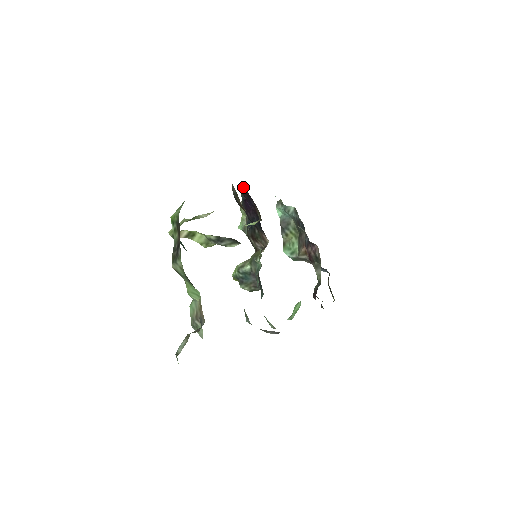
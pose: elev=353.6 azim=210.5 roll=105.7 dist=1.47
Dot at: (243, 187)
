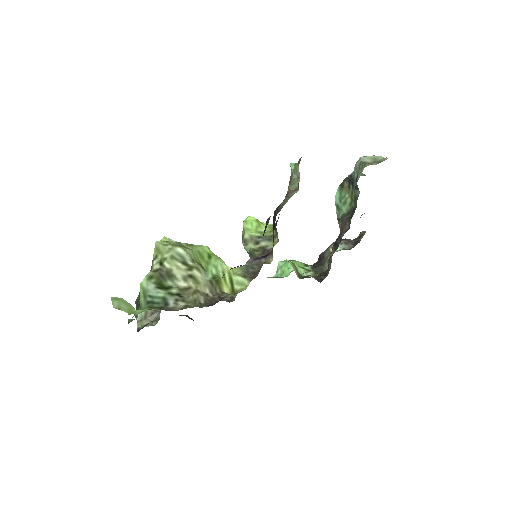
Dot at: occluded
